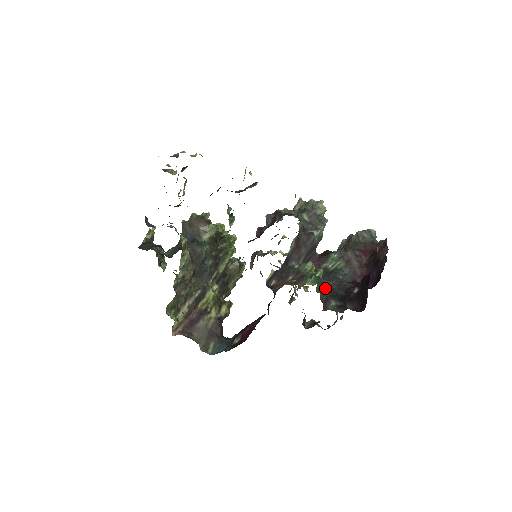
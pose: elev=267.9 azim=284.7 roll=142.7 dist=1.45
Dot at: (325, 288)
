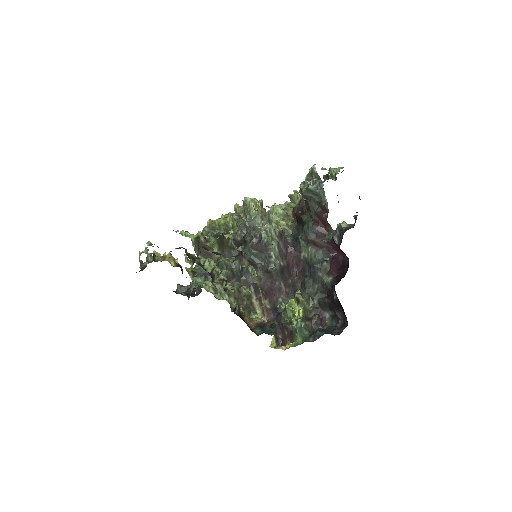
Dot at: (314, 304)
